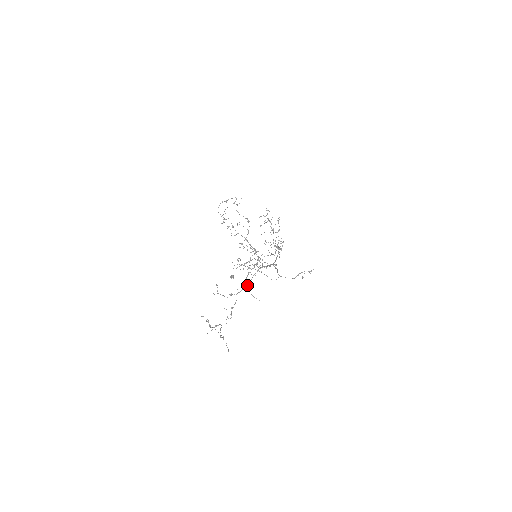
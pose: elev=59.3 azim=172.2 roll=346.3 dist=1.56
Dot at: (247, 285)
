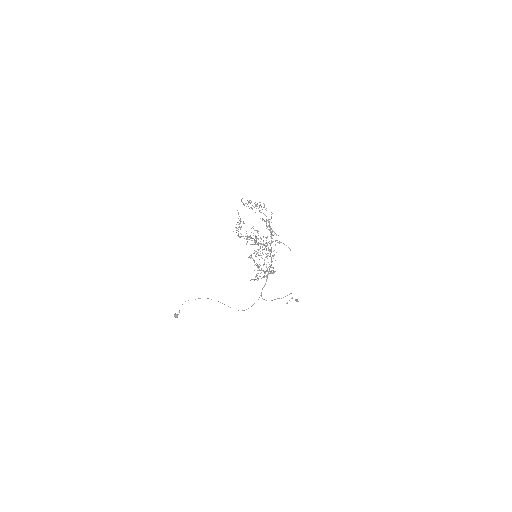
Dot at: occluded
